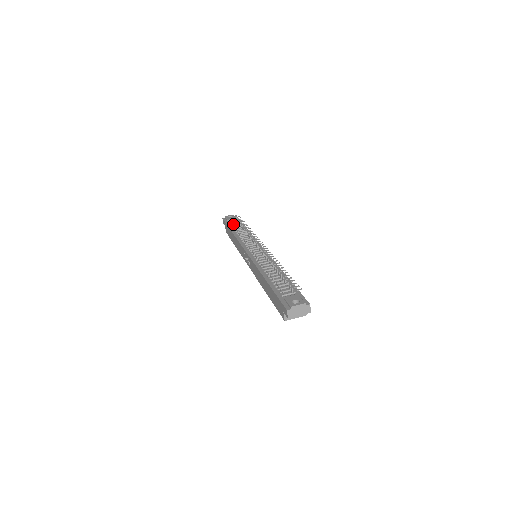
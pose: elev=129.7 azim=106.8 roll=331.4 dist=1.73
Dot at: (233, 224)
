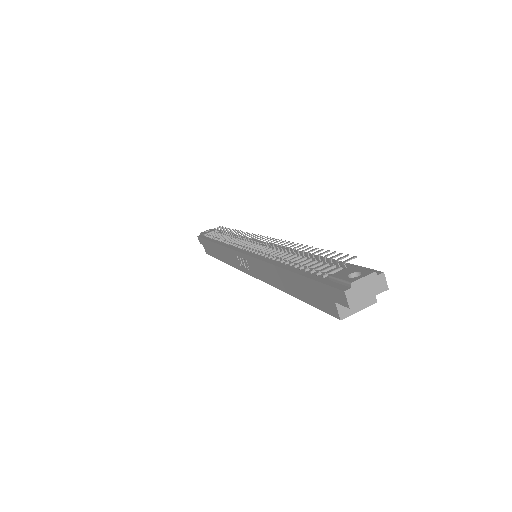
Dot at: occluded
